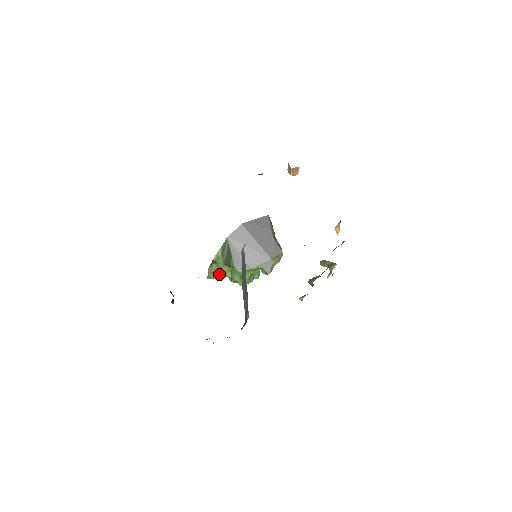
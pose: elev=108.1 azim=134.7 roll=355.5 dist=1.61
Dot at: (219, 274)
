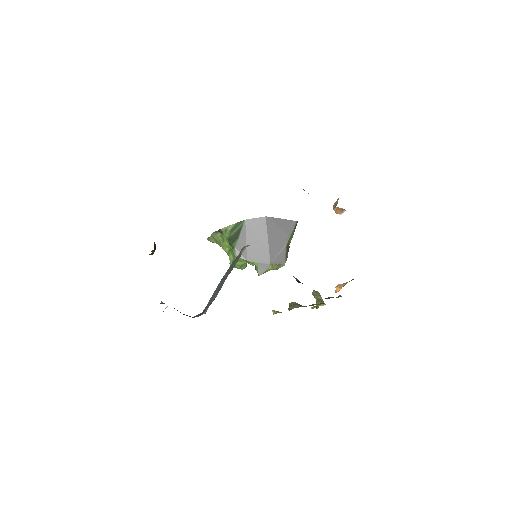
Dot at: (219, 243)
